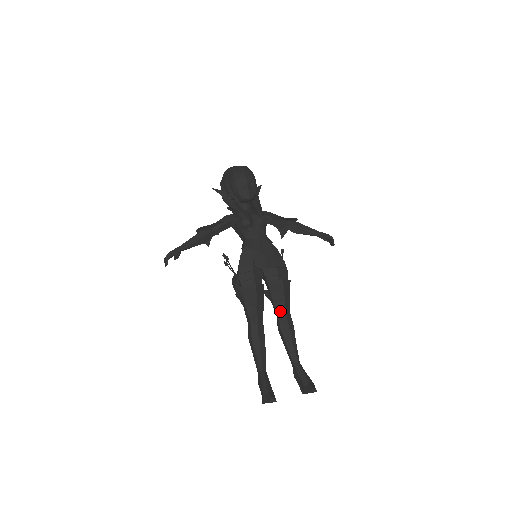
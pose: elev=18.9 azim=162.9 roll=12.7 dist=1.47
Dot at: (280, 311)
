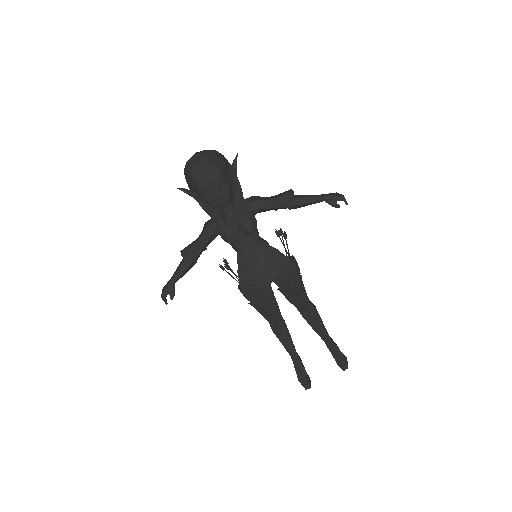
Dot at: (297, 305)
